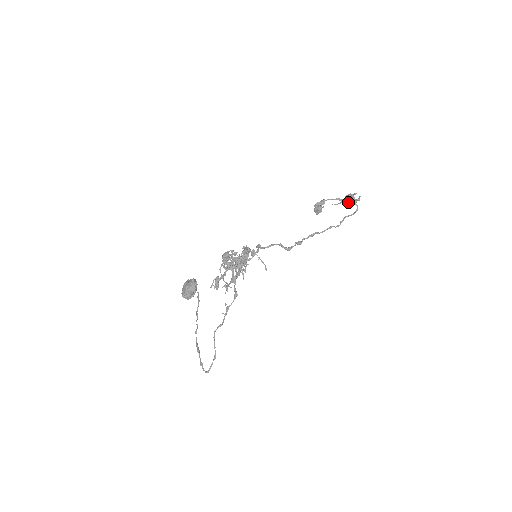
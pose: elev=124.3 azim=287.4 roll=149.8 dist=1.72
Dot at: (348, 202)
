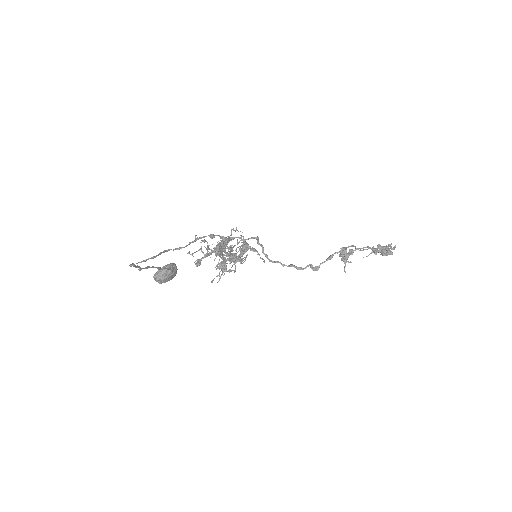
Dot at: (382, 252)
